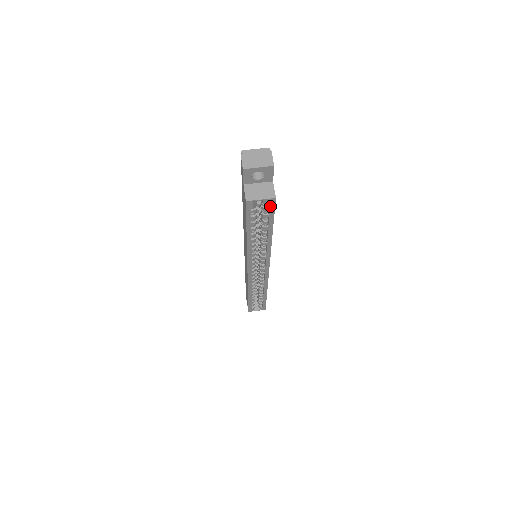
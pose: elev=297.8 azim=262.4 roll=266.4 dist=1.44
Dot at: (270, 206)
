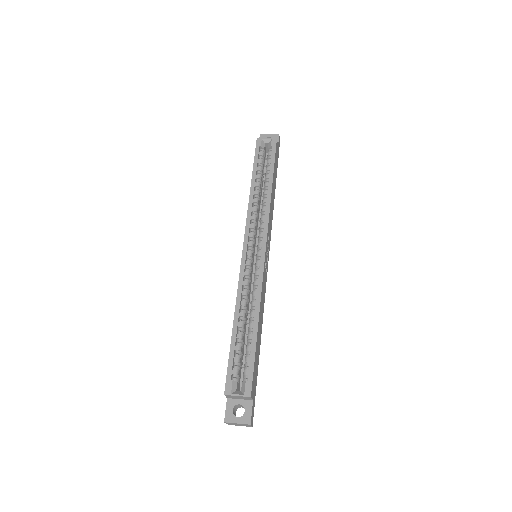
Dot at: (273, 146)
